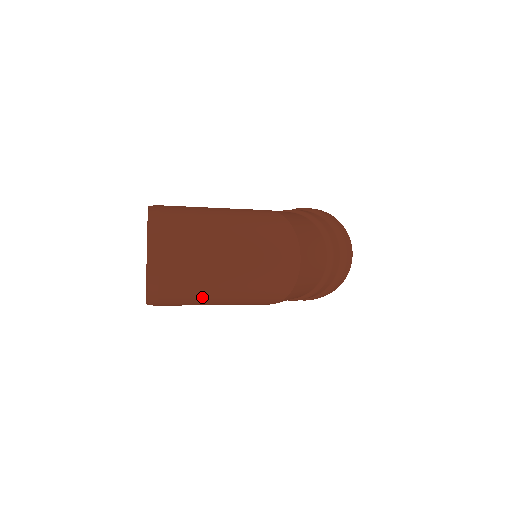
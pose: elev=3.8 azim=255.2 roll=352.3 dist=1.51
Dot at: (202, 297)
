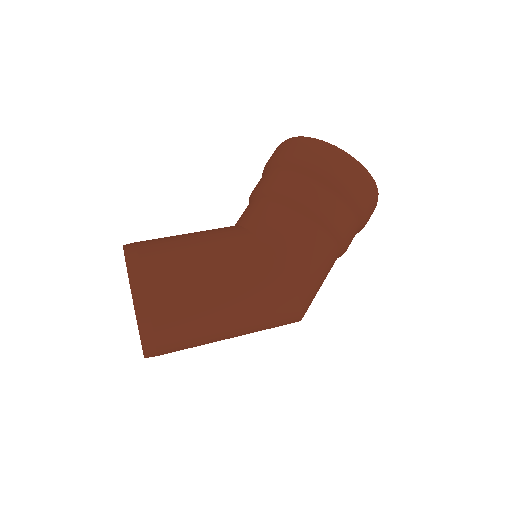
Dot at: occluded
